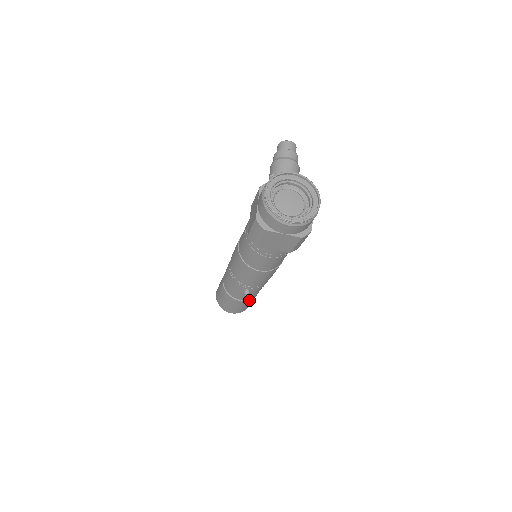
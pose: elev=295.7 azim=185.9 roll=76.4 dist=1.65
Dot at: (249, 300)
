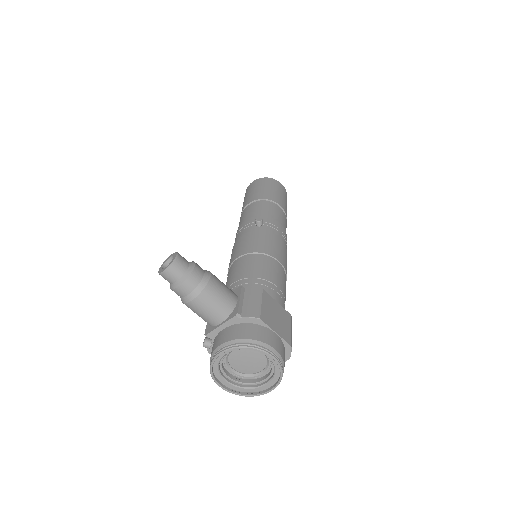
Dot at: occluded
